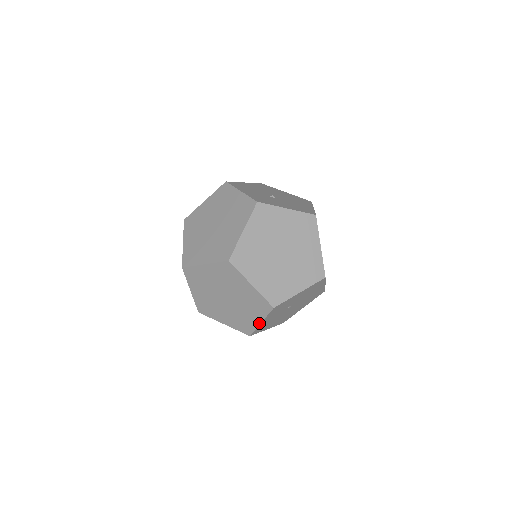
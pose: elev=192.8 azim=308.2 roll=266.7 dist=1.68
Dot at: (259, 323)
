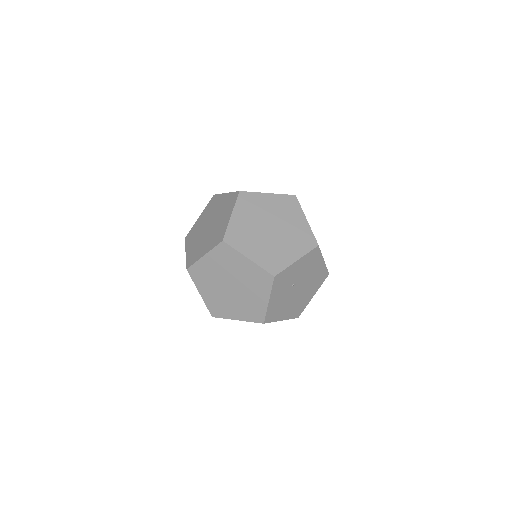
Dot at: (267, 302)
